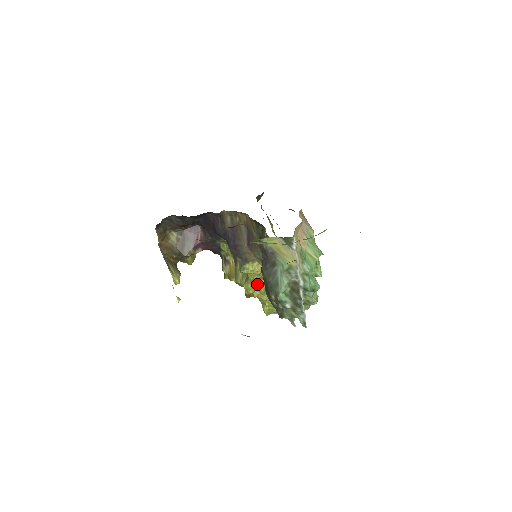
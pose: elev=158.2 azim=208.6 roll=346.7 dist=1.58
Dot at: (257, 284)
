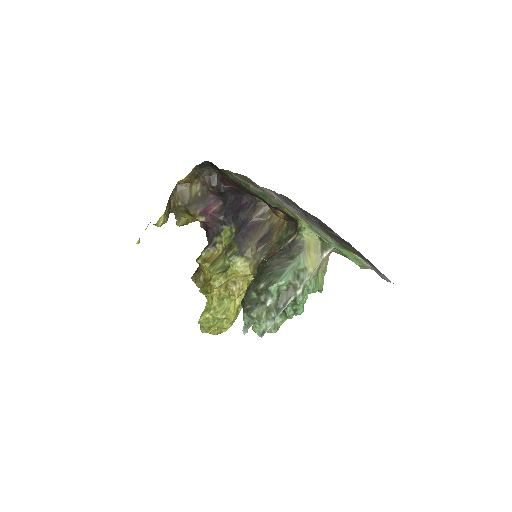
Dot at: (226, 284)
